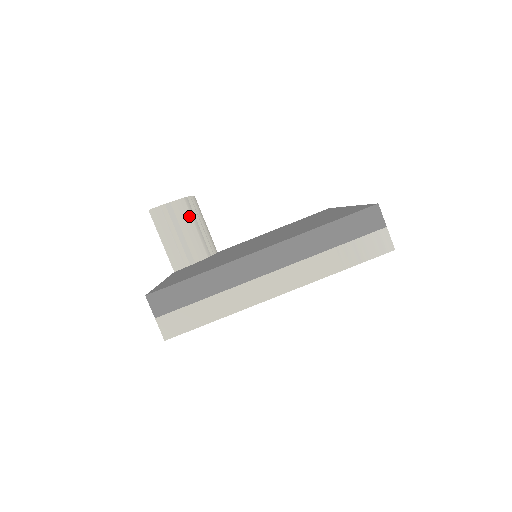
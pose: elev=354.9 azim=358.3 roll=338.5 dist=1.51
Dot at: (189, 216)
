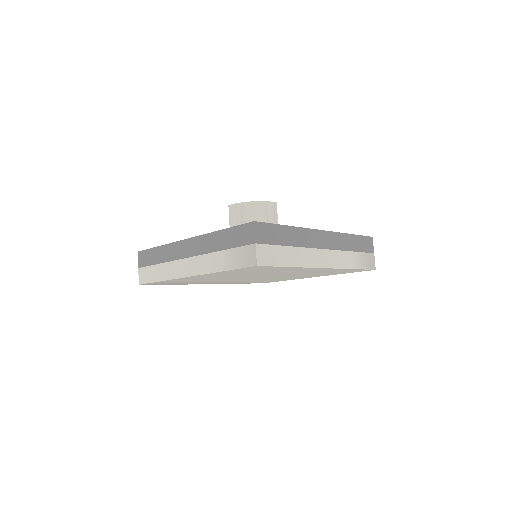
Dot at: (256, 216)
